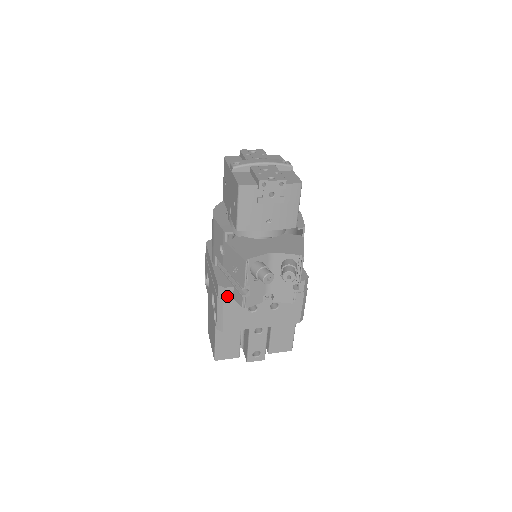
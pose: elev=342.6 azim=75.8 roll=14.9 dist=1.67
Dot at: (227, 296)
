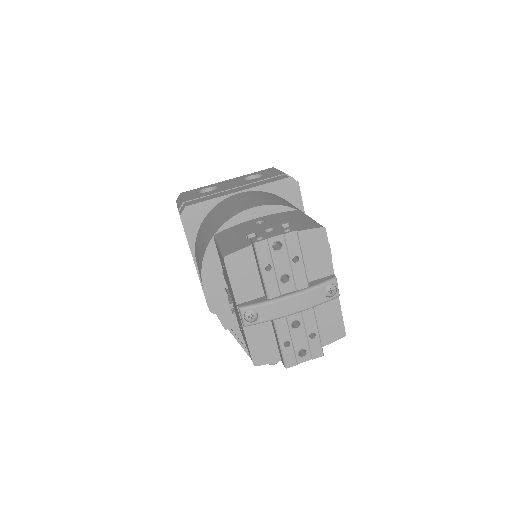
Dot at: occluded
